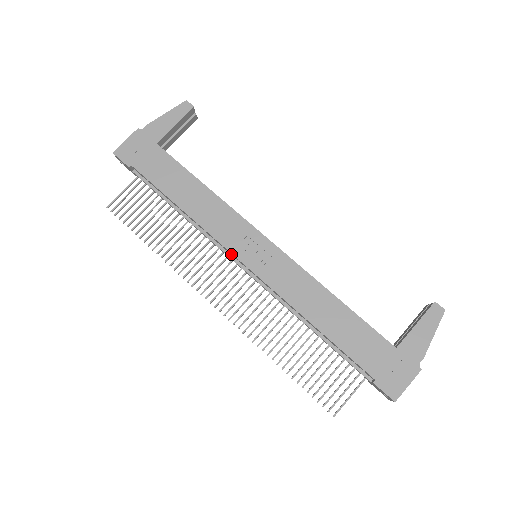
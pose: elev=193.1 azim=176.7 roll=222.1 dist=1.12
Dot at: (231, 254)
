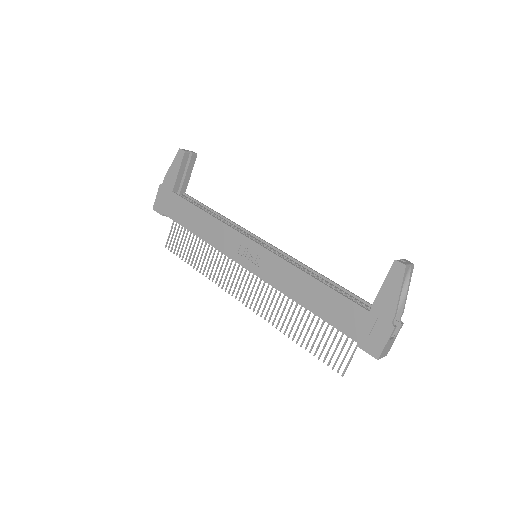
Dot at: occluded
